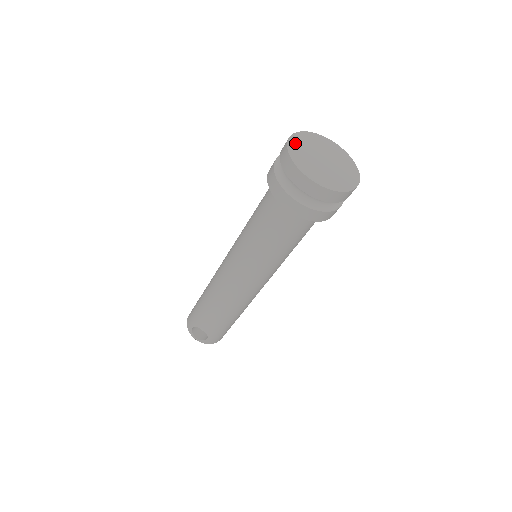
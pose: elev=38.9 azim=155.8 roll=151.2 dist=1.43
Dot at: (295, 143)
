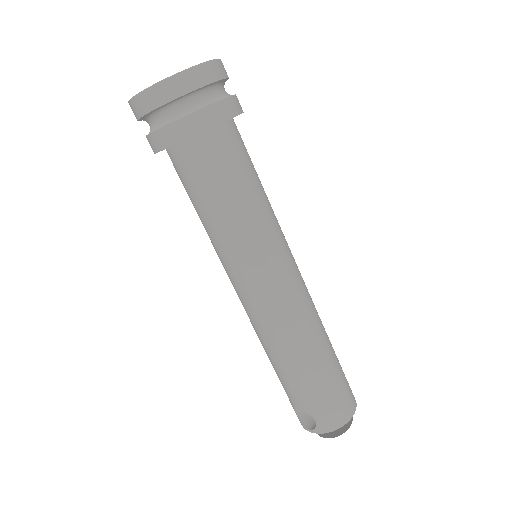
Dot at: occluded
